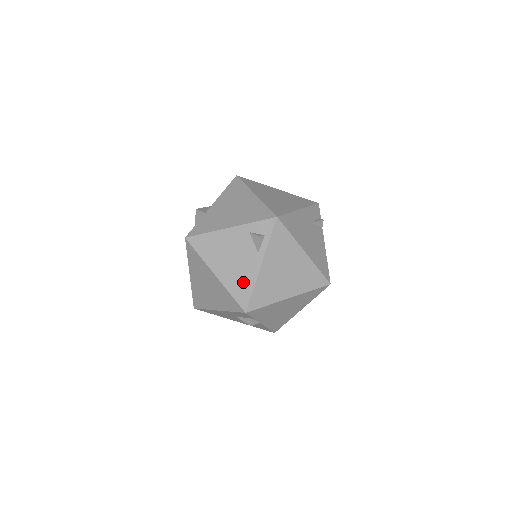
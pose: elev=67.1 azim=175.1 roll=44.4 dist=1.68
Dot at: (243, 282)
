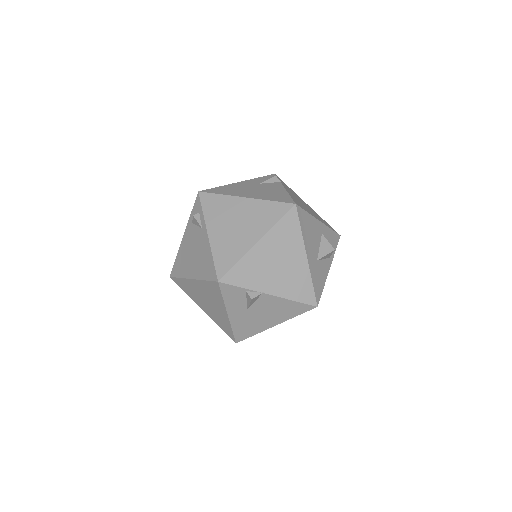
Dot at: (206, 261)
